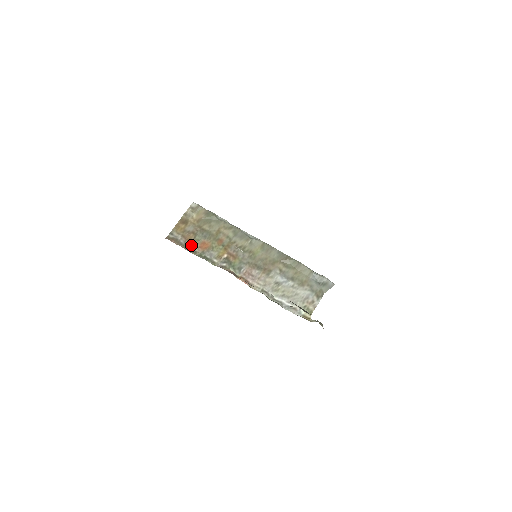
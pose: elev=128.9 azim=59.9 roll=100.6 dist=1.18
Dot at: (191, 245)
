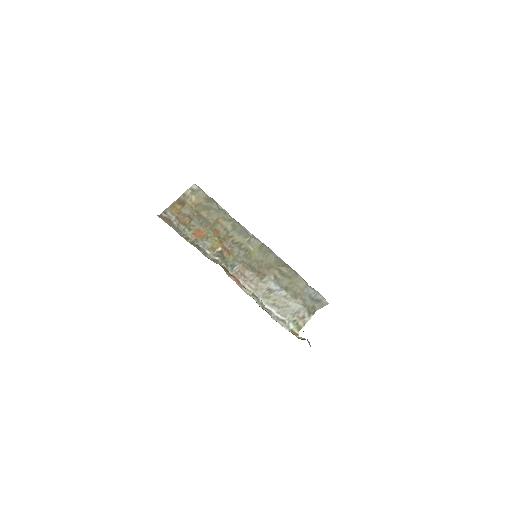
Dot at: (184, 229)
